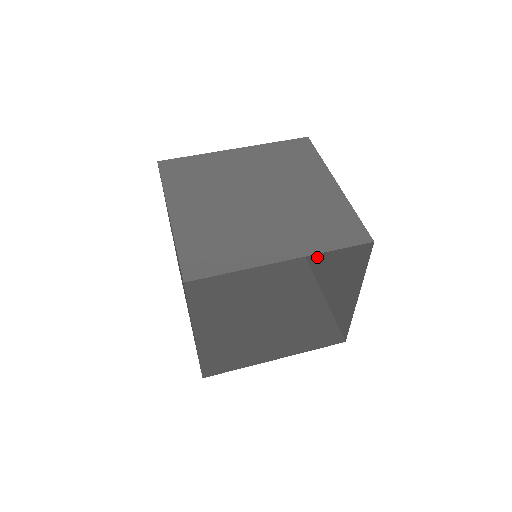
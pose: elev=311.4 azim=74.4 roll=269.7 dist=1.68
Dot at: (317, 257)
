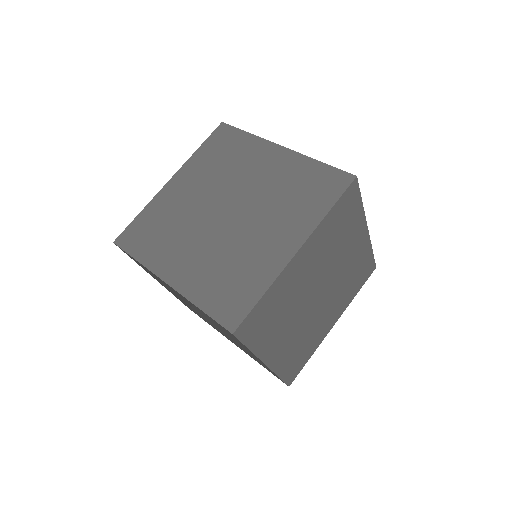
Dot at: (191, 302)
